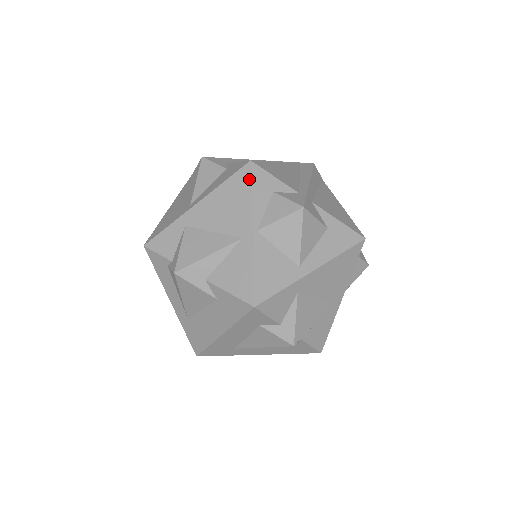
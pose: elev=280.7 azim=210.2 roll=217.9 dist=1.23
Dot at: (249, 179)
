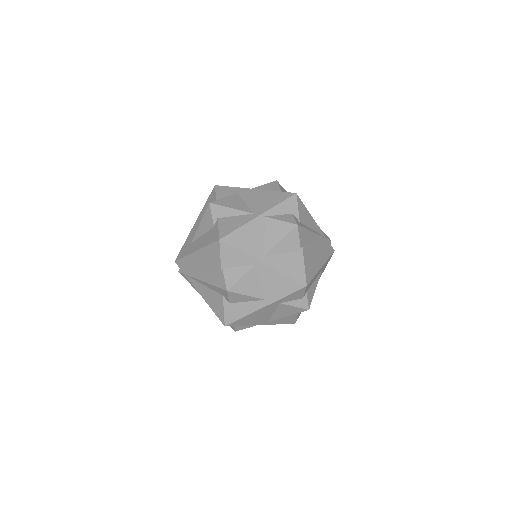
Dot at: occluded
